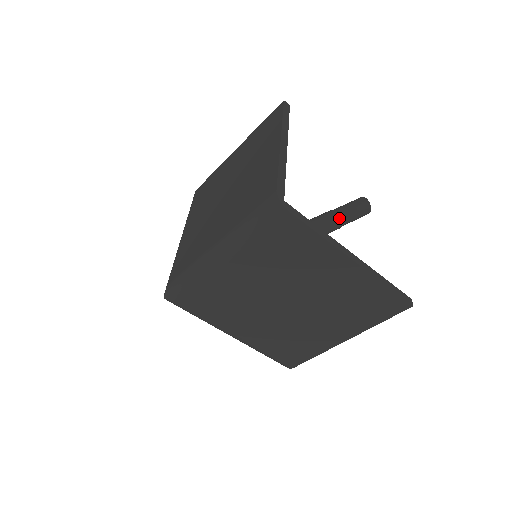
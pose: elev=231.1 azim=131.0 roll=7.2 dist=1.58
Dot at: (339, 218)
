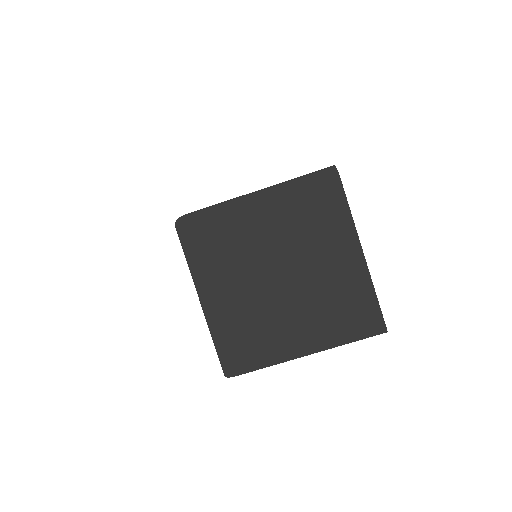
Dot at: occluded
